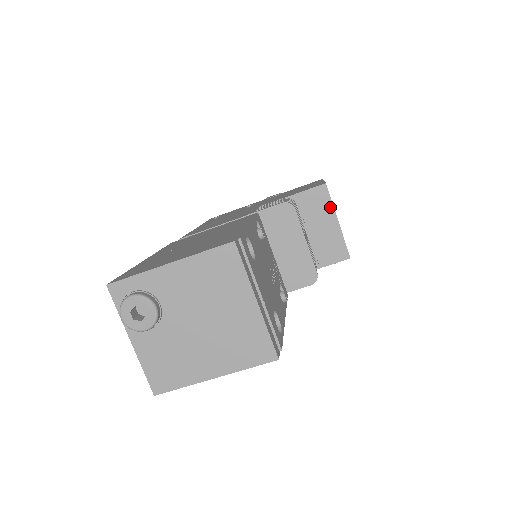
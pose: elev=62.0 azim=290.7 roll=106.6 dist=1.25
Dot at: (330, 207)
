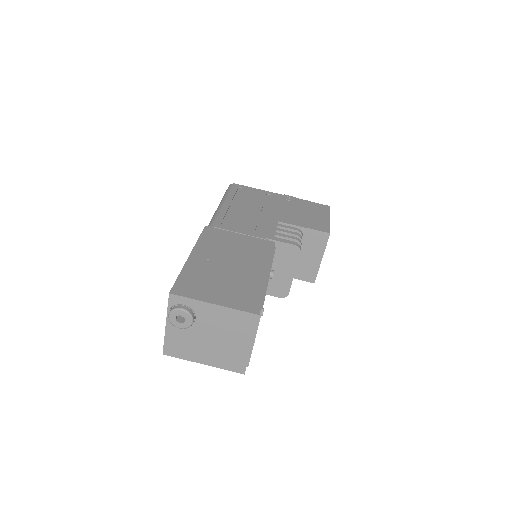
Dot at: (323, 248)
